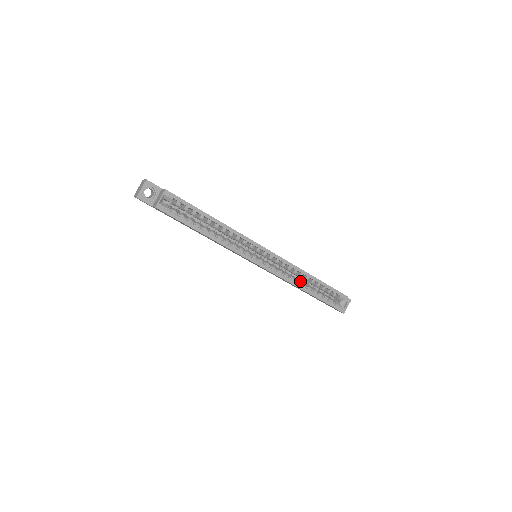
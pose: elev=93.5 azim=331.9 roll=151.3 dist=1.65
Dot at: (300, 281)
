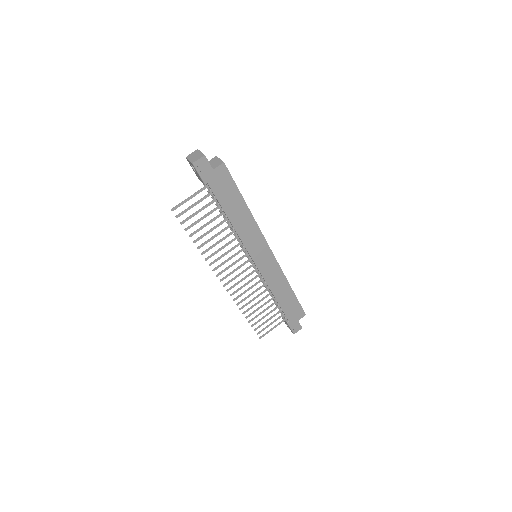
Dot at: occluded
